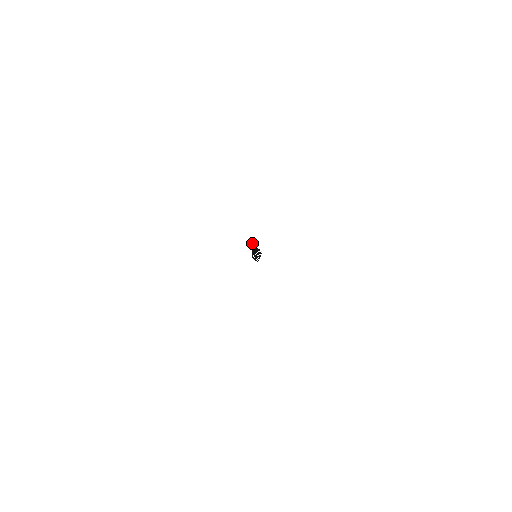
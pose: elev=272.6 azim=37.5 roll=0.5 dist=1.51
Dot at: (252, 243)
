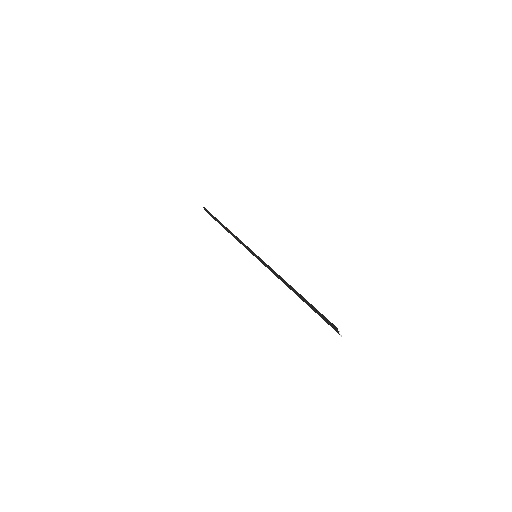
Dot at: (341, 331)
